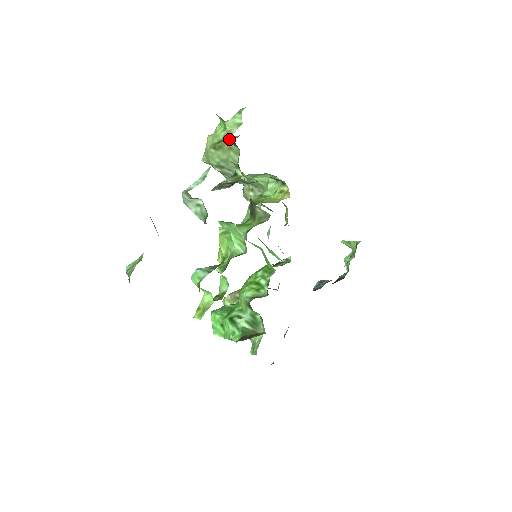
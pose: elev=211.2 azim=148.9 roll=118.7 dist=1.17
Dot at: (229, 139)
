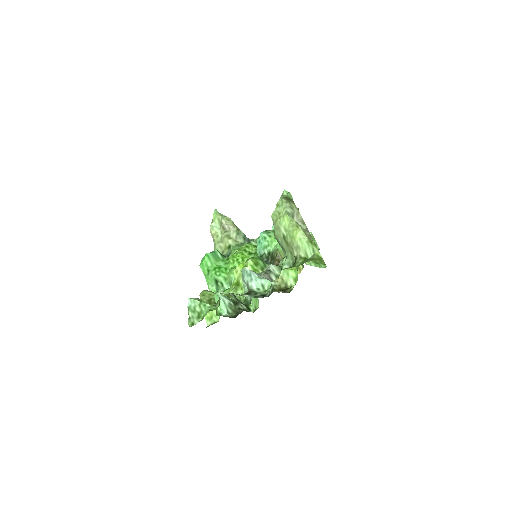
Dot at: (295, 251)
